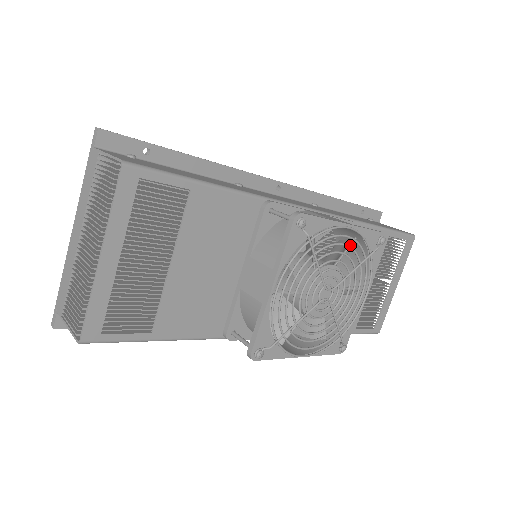
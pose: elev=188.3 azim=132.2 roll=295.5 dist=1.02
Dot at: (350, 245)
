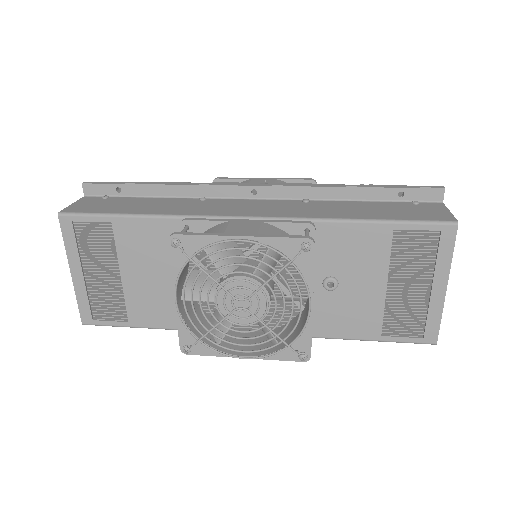
Dot at: occluded
